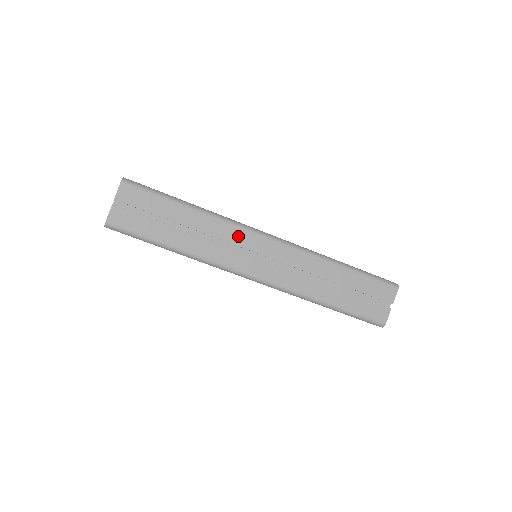
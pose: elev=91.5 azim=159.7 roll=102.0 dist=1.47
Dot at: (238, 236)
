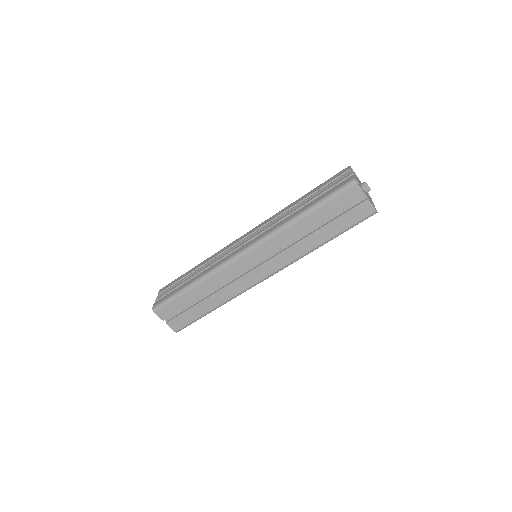
Dot at: (230, 271)
